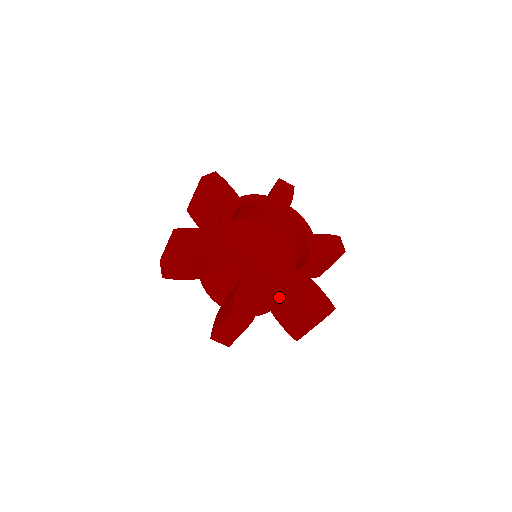
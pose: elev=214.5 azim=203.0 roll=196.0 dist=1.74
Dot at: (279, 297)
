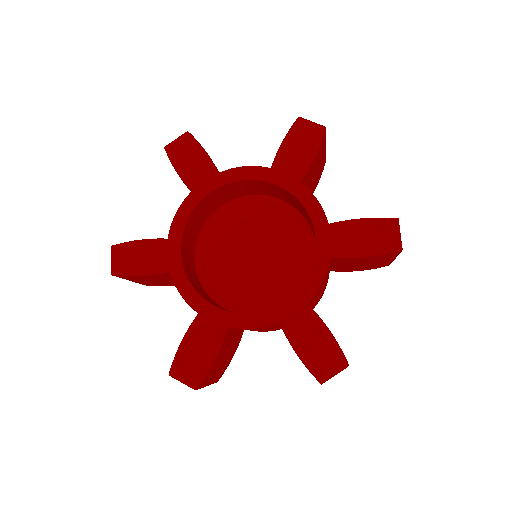
Dot at: occluded
